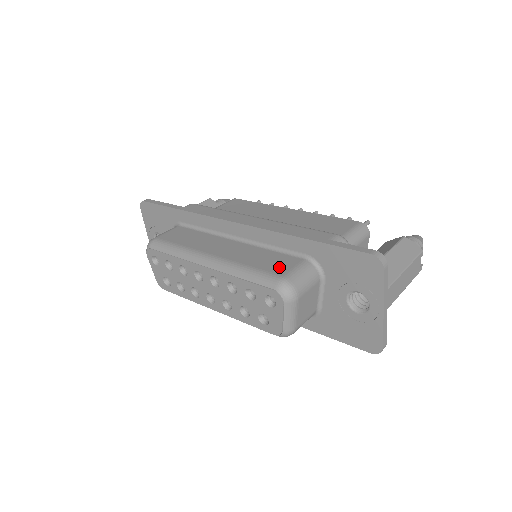
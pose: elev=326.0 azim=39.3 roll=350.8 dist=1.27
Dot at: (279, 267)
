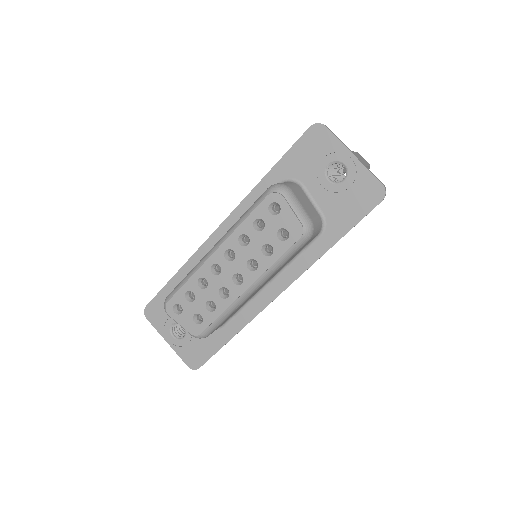
Dot at: occluded
